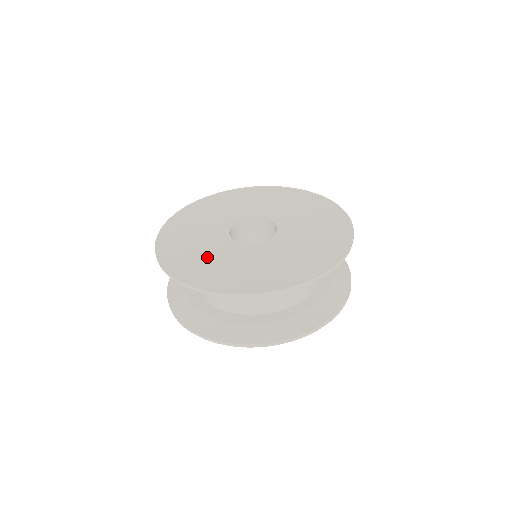
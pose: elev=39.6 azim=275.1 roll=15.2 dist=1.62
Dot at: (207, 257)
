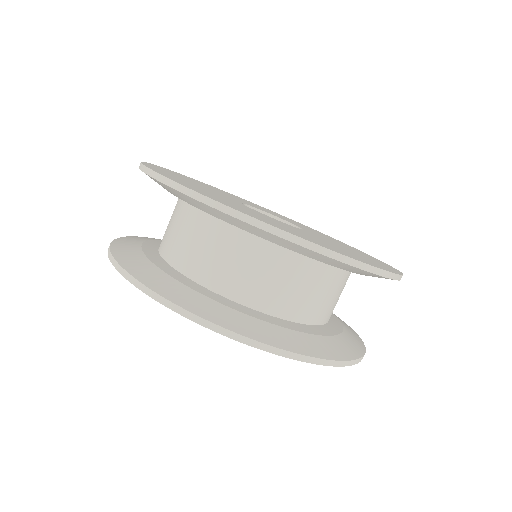
Dot at: occluded
